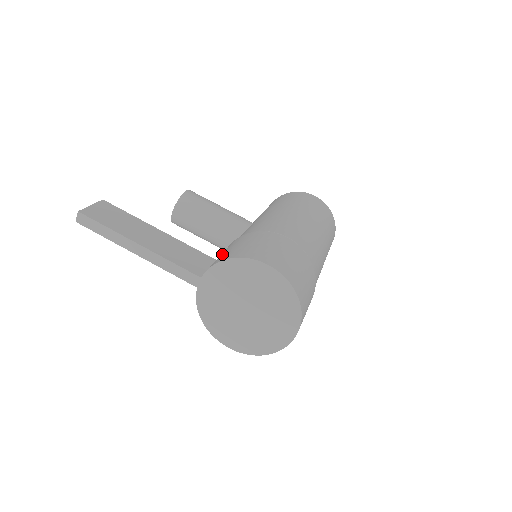
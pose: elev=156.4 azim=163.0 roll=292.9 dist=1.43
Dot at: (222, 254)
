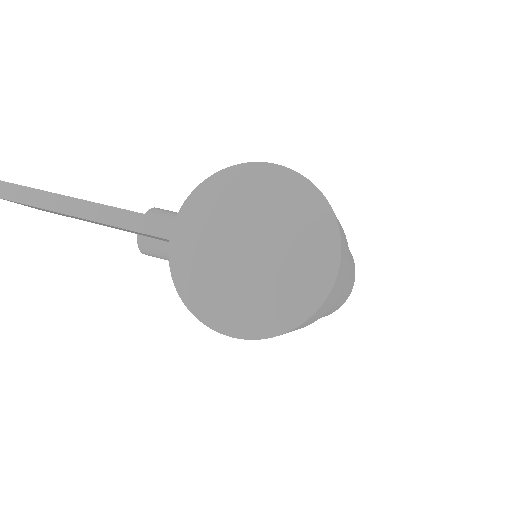
Dot at: occluded
